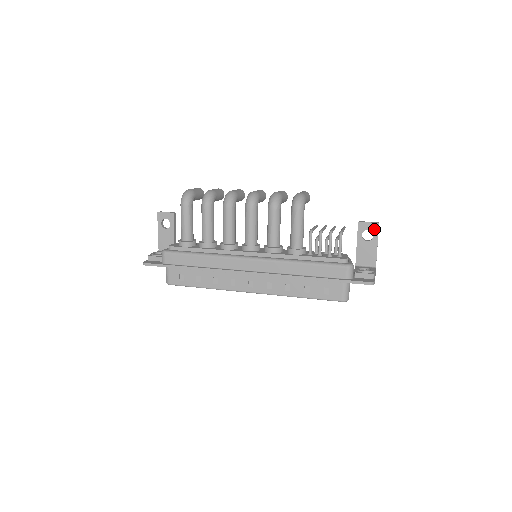
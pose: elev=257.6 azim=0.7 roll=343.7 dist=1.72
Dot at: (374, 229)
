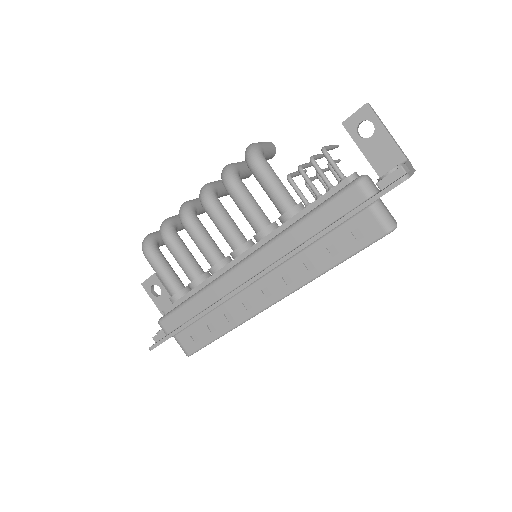
Dot at: (367, 115)
